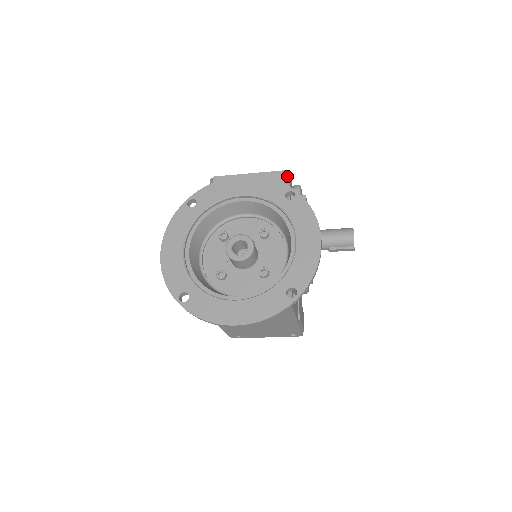
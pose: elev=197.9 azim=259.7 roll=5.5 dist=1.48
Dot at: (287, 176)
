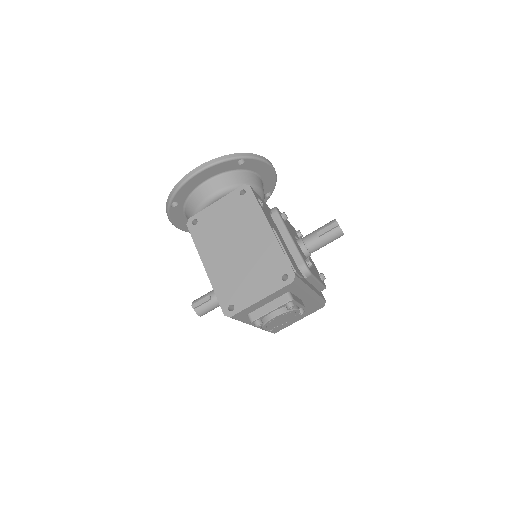
Dot at: occluded
